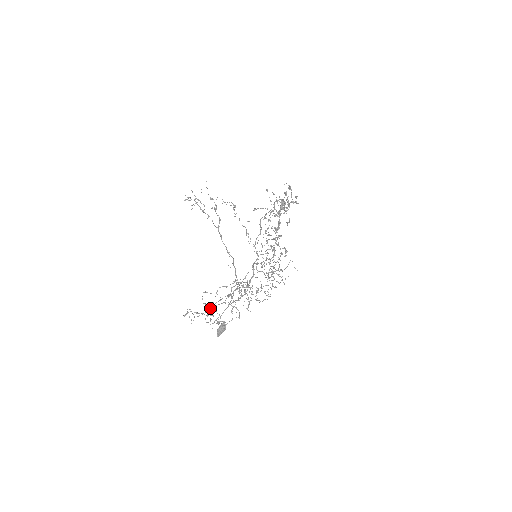
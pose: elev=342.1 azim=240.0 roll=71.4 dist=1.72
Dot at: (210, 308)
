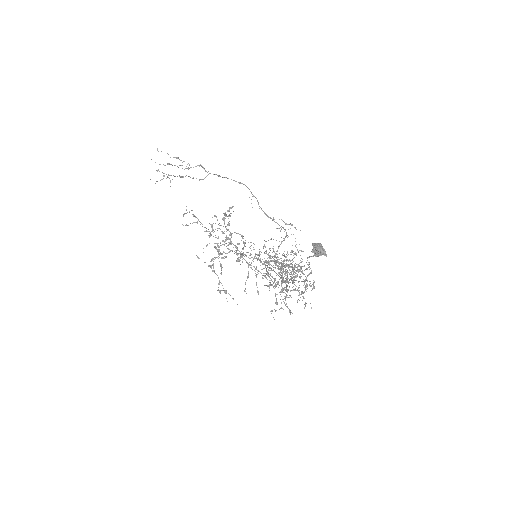
Dot at: (285, 281)
